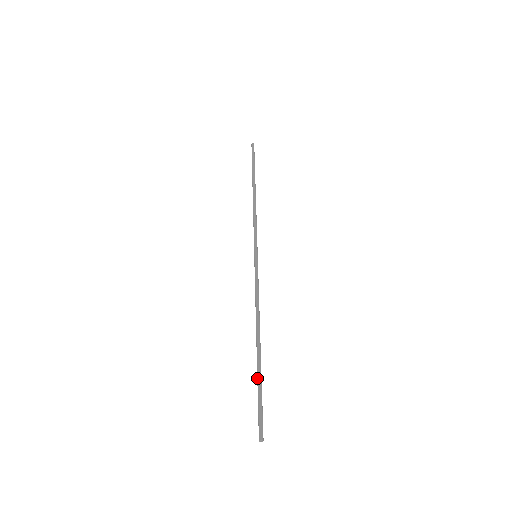
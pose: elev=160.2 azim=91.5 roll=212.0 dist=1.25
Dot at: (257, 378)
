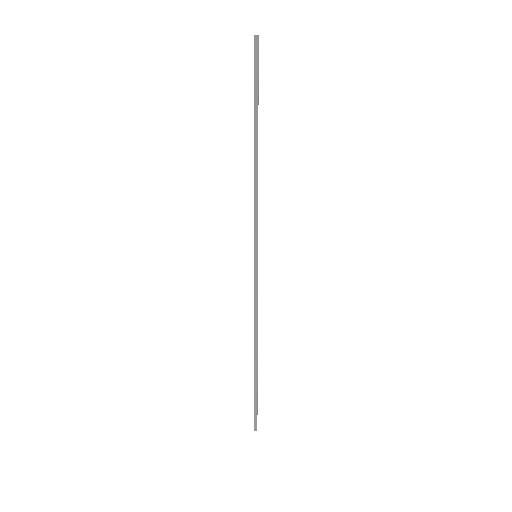
Dot at: (254, 386)
